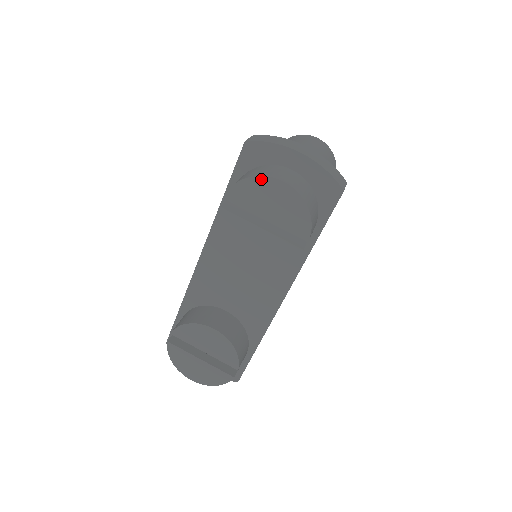
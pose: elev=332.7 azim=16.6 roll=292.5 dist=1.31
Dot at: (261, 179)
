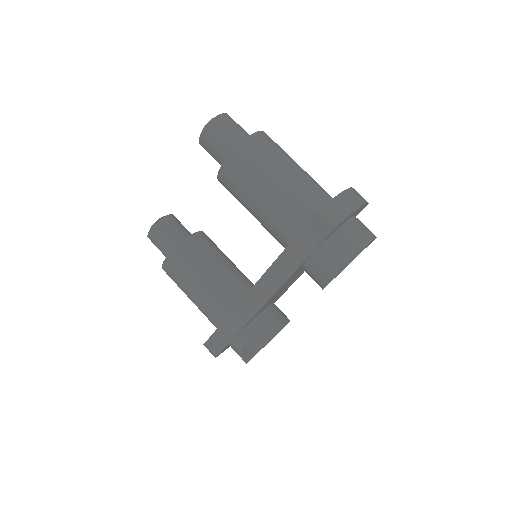
Dot at: occluded
